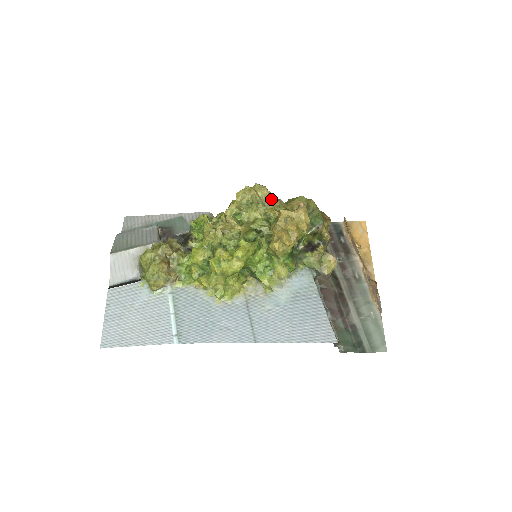
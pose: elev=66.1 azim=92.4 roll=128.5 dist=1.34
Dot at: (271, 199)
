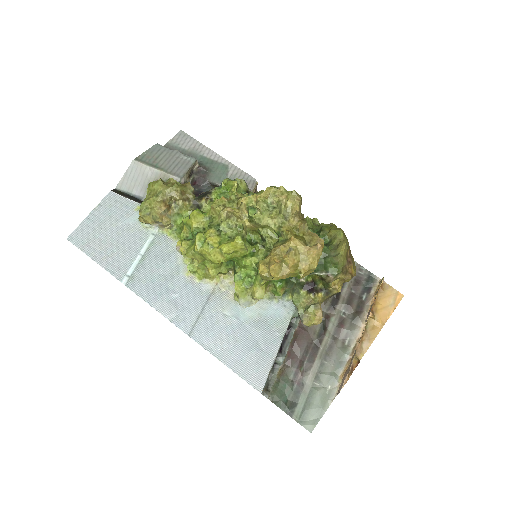
Dot at: (297, 217)
